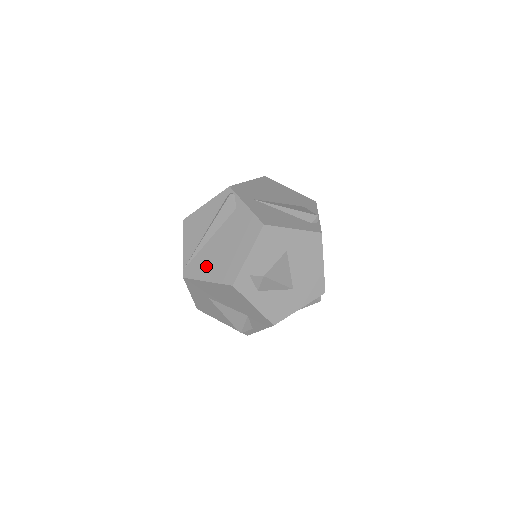
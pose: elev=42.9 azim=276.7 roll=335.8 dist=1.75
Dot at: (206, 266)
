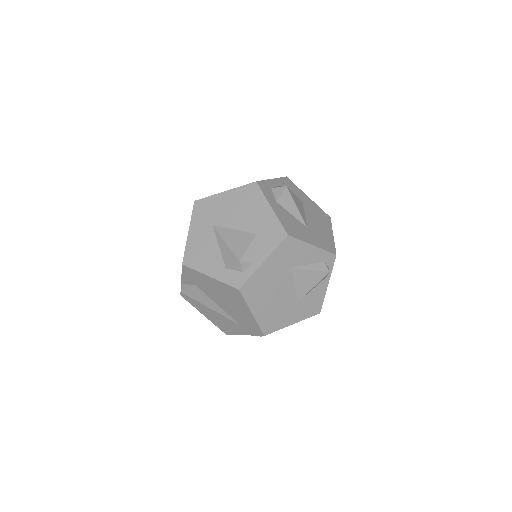
Dot at: occluded
